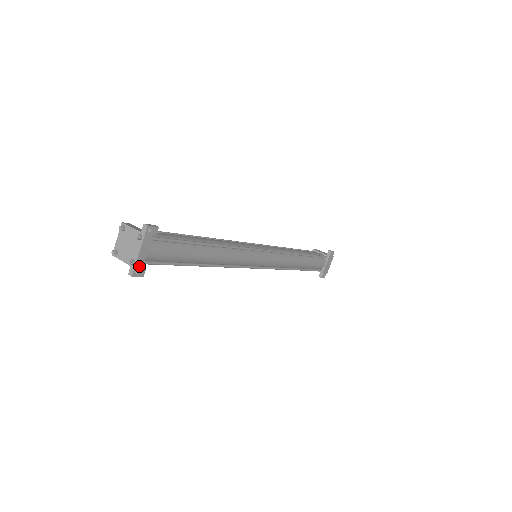
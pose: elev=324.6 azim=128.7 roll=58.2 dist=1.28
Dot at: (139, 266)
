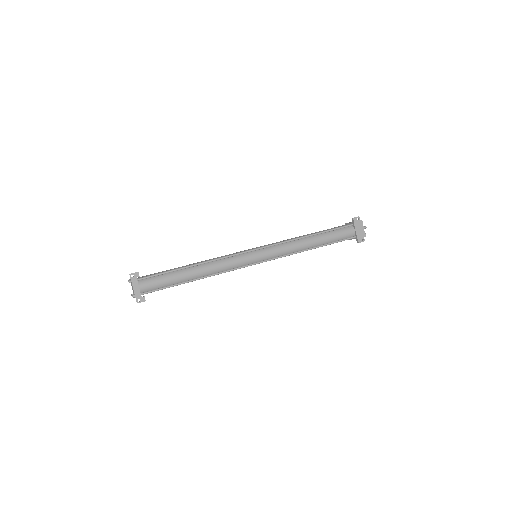
Dot at: (139, 296)
